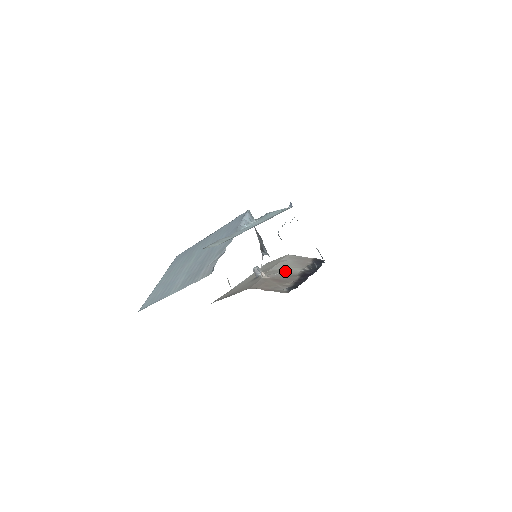
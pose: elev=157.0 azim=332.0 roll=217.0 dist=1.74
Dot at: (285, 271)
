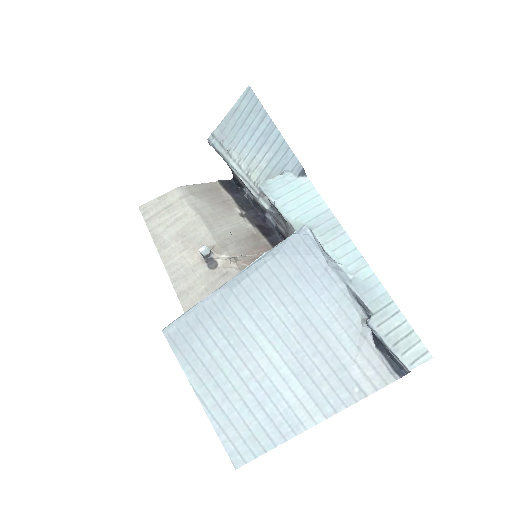
Dot at: (235, 233)
